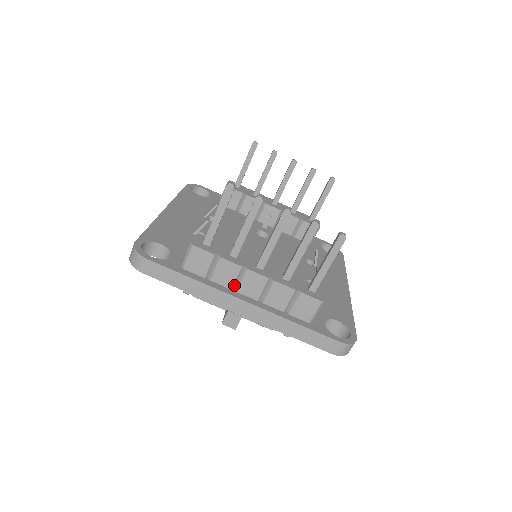
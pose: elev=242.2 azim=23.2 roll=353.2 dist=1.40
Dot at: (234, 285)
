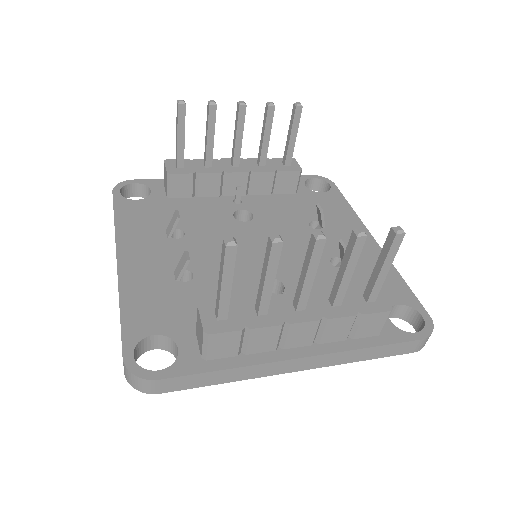
Dot at: (277, 344)
